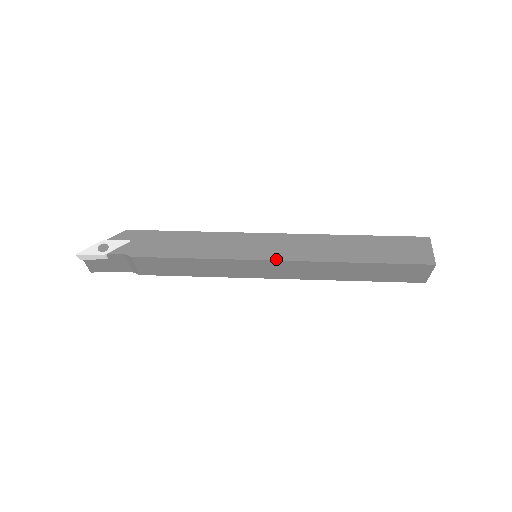
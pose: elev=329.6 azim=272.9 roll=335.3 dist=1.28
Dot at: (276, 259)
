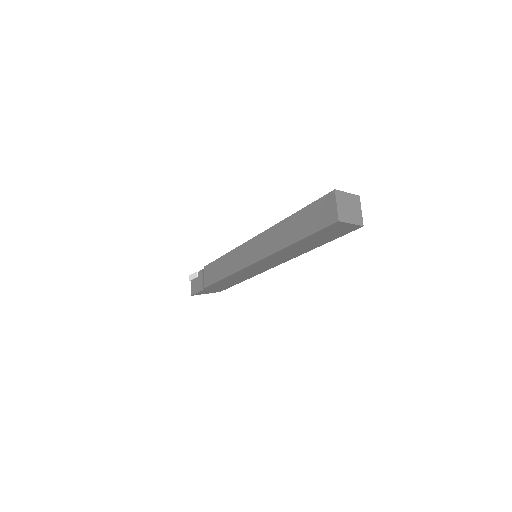
Dot at: (254, 238)
